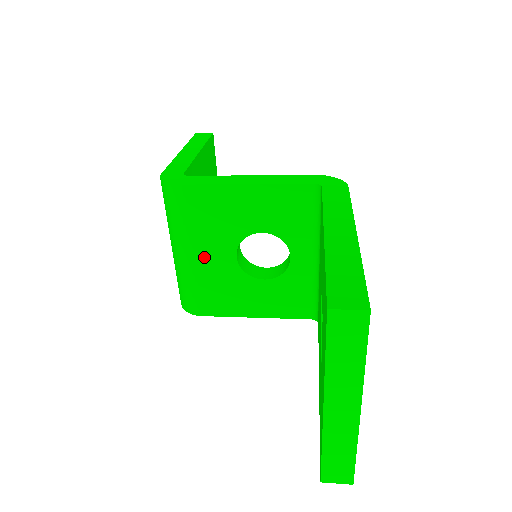
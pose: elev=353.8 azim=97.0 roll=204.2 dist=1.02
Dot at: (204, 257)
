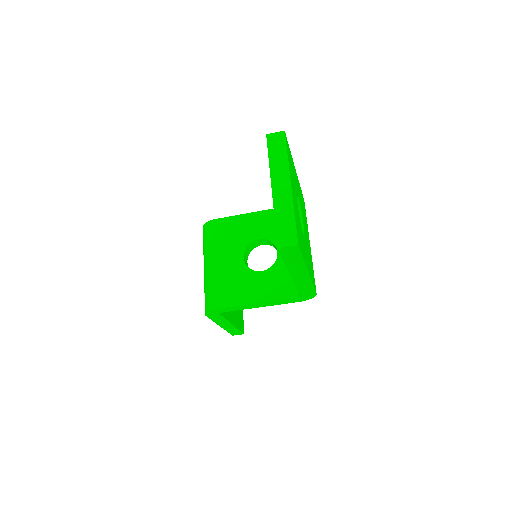
Dot at: (223, 262)
